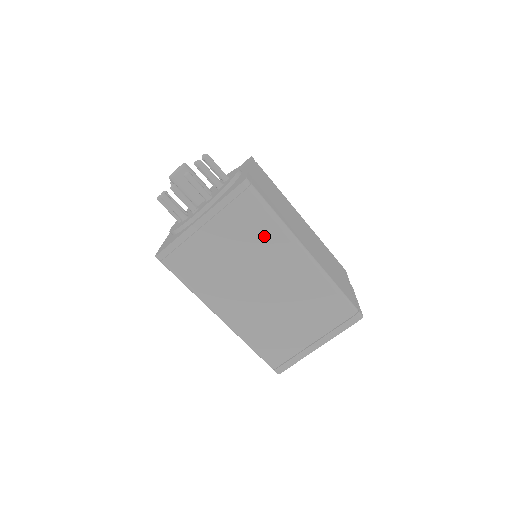
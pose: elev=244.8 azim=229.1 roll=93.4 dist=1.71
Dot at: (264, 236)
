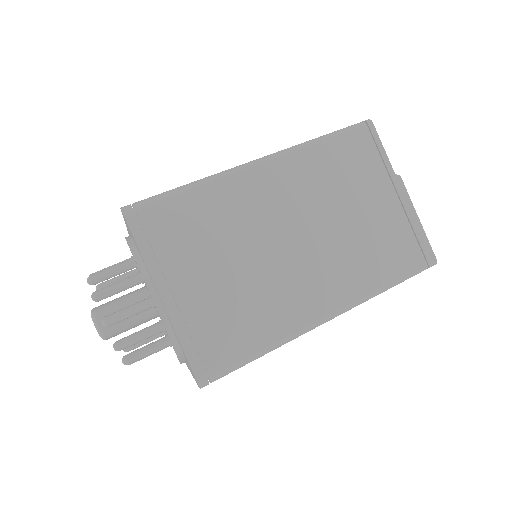
Dot at: occluded
